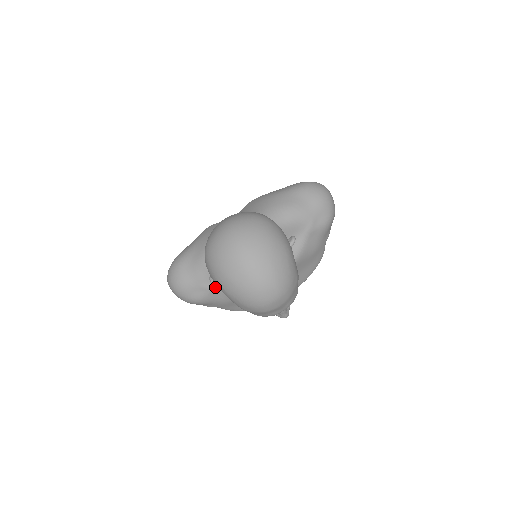
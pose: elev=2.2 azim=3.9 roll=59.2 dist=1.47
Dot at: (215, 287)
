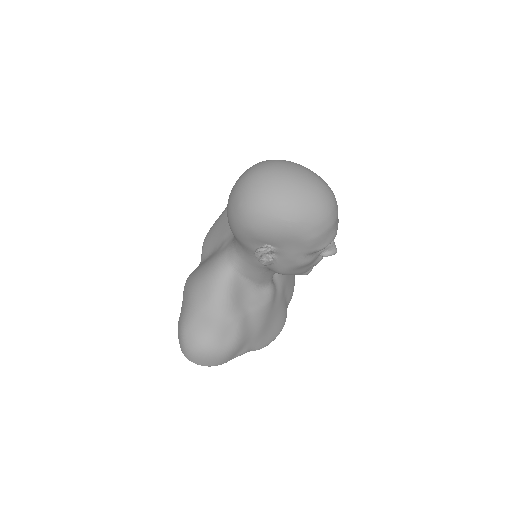
Dot at: (243, 312)
